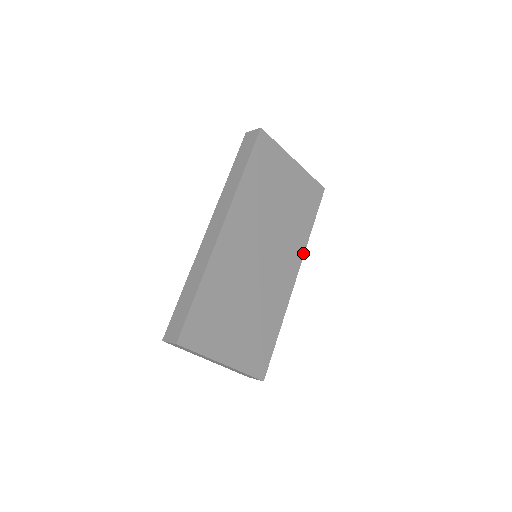
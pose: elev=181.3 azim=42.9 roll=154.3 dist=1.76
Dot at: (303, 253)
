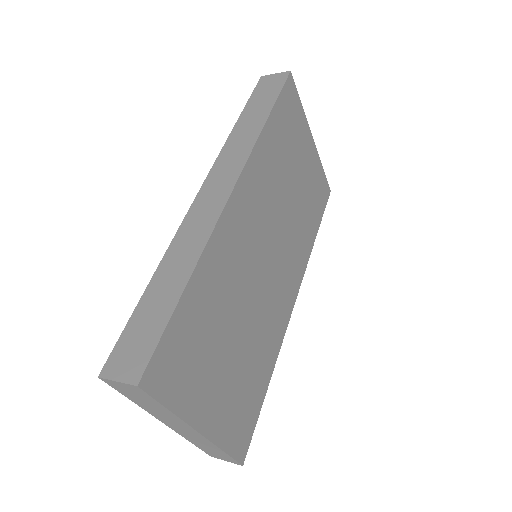
Dot at: (304, 269)
